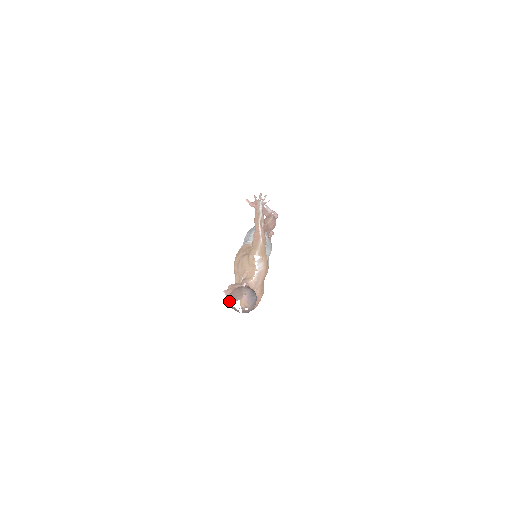
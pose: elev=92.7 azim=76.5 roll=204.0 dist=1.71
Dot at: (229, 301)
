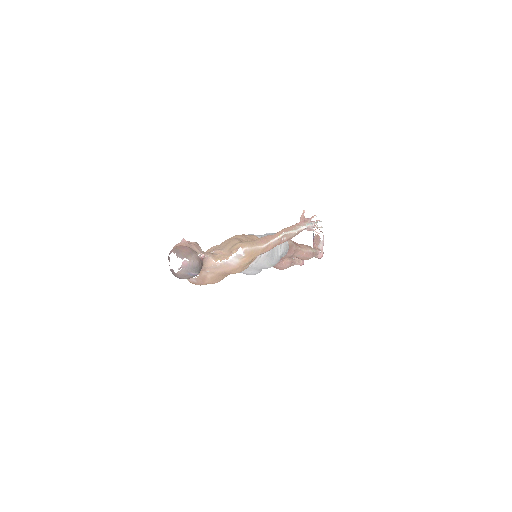
Dot at: (173, 249)
